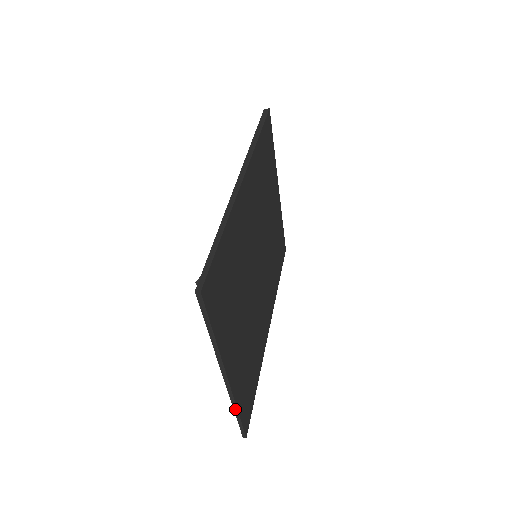
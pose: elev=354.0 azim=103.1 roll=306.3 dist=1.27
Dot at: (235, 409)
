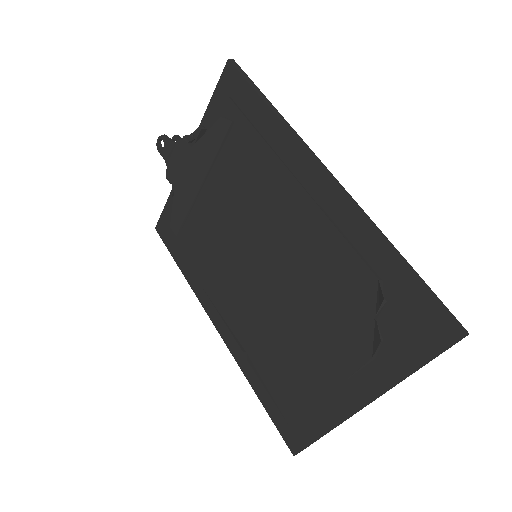
Dot at: (328, 432)
